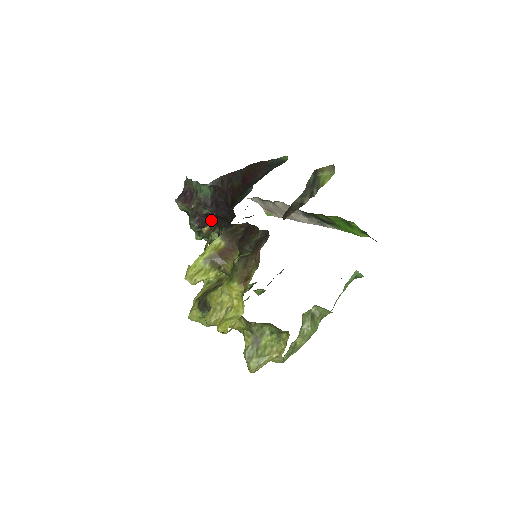
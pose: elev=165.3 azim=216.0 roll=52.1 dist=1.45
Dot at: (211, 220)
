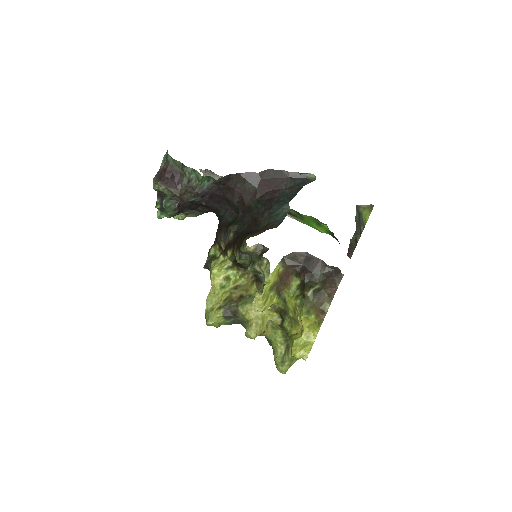
Dot at: (190, 205)
